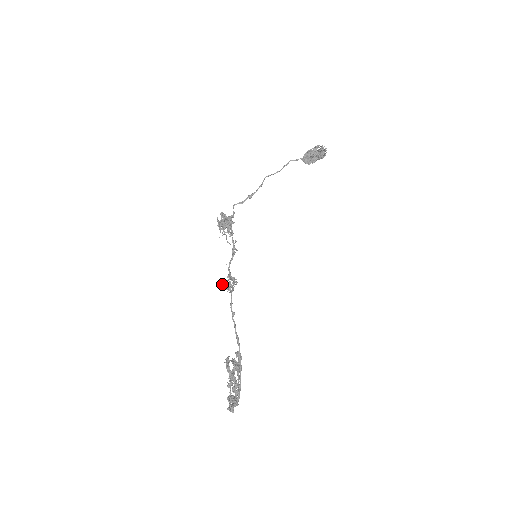
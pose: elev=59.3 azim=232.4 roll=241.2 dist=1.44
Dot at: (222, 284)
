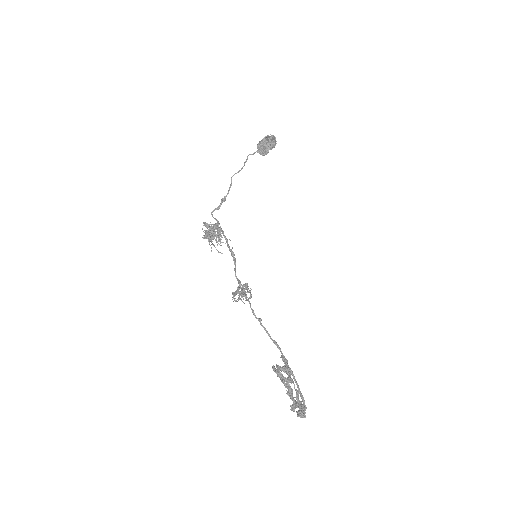
Dot at: (234, 295)
